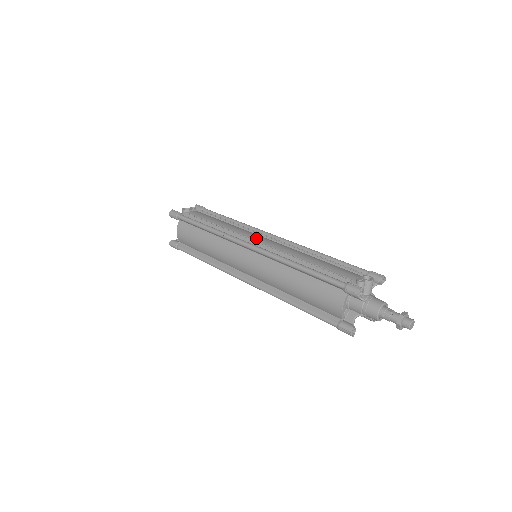
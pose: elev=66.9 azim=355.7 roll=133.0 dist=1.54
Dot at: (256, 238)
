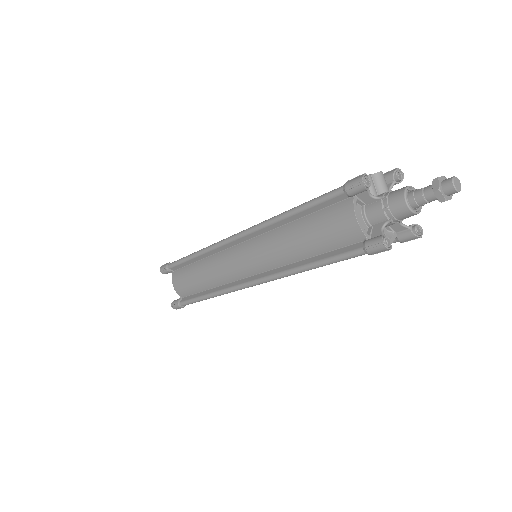
Dot at: occluded
